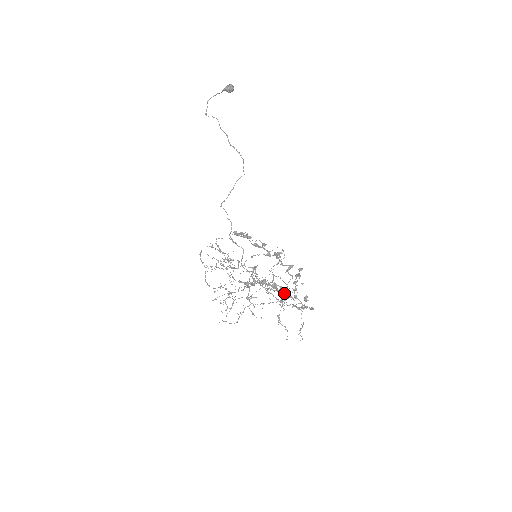
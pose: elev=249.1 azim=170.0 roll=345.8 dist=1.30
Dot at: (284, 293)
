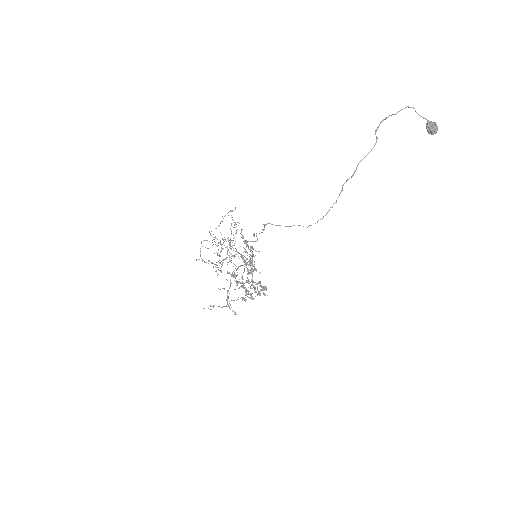
Dot at: occluded
